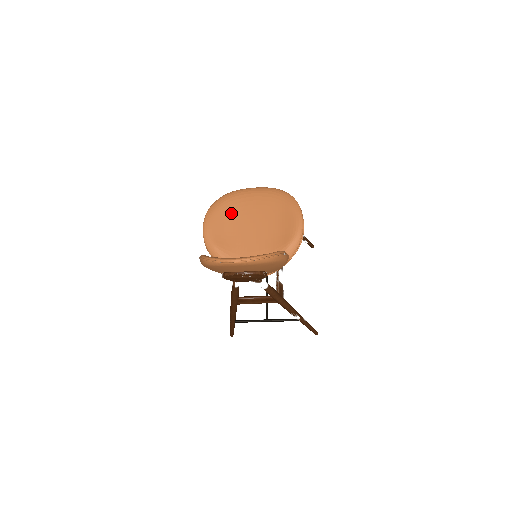
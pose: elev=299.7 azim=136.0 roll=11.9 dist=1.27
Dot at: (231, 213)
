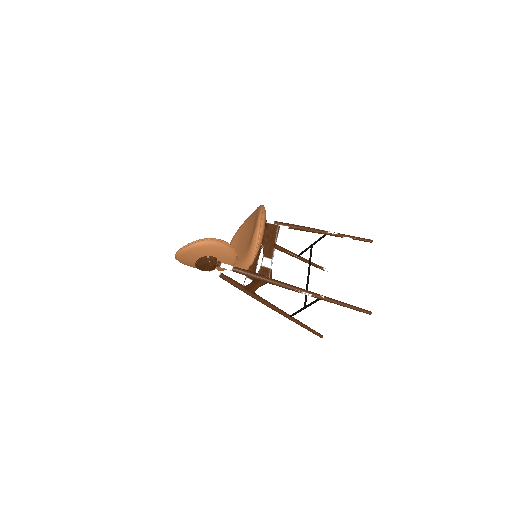
Dot at: (240, 235)
